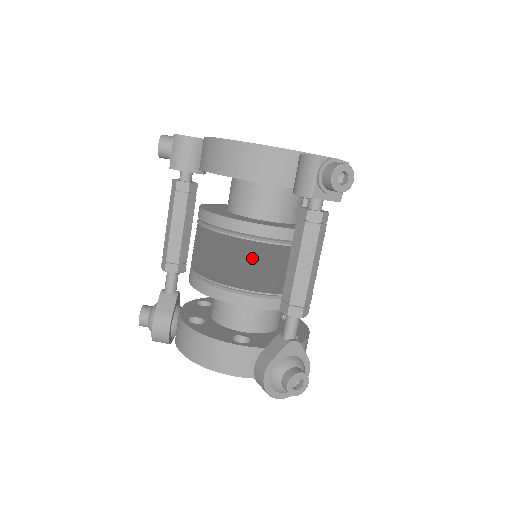
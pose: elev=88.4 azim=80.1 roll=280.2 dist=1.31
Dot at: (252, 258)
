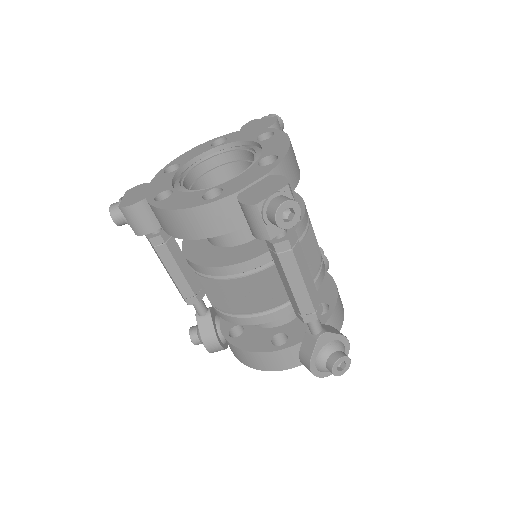
Dot at: occluded
